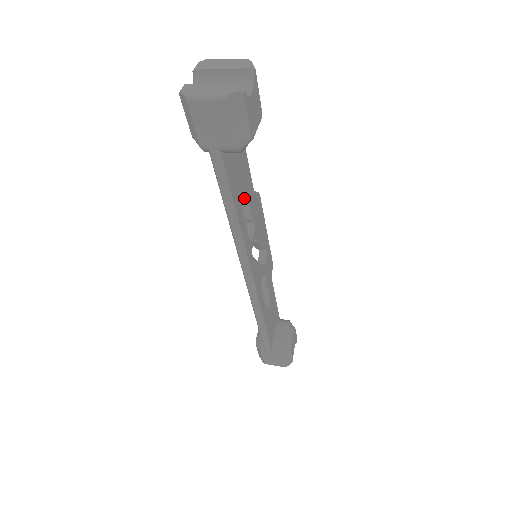
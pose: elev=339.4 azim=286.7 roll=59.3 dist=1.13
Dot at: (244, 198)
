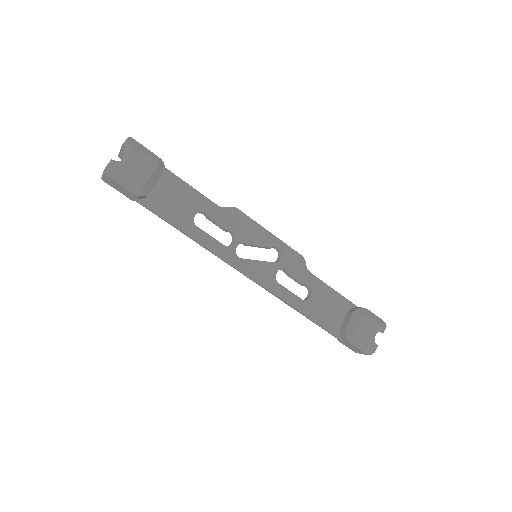
Dot at: (207, 217)
